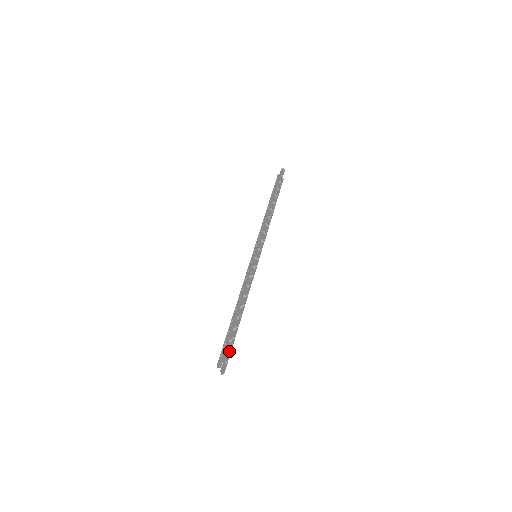
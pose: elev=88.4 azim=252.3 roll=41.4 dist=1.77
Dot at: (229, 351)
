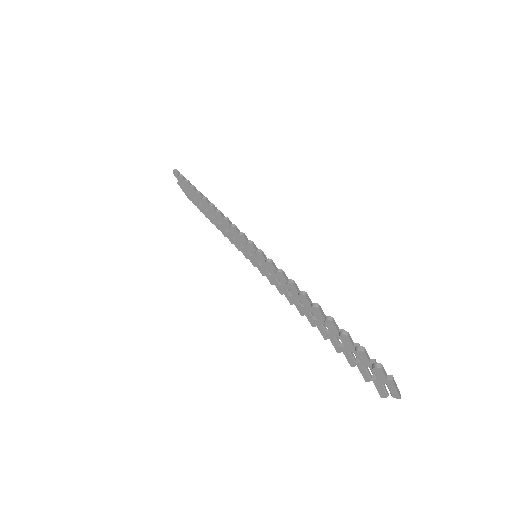
Dot at: occluded
